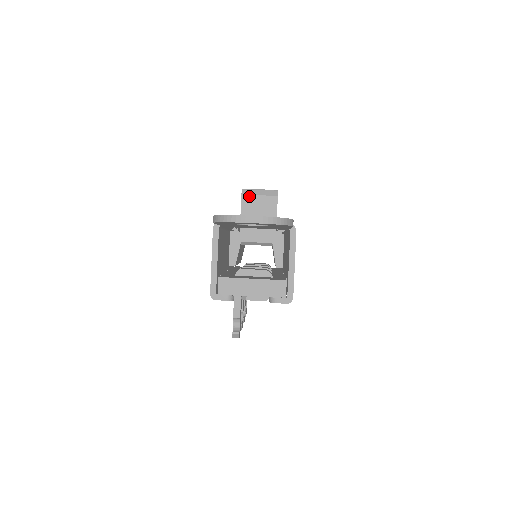
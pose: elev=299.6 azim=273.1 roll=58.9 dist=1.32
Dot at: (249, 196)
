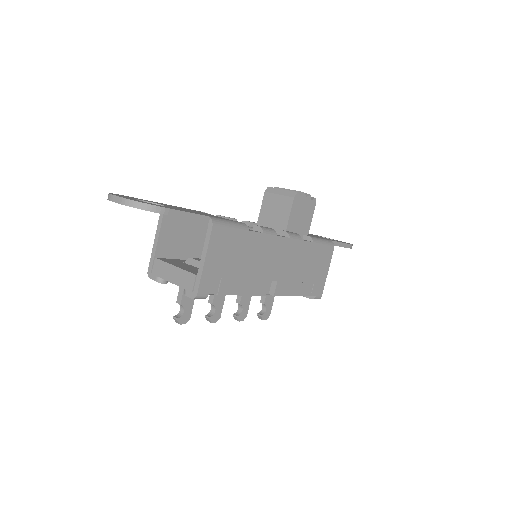
Dot at: (270, 194)
